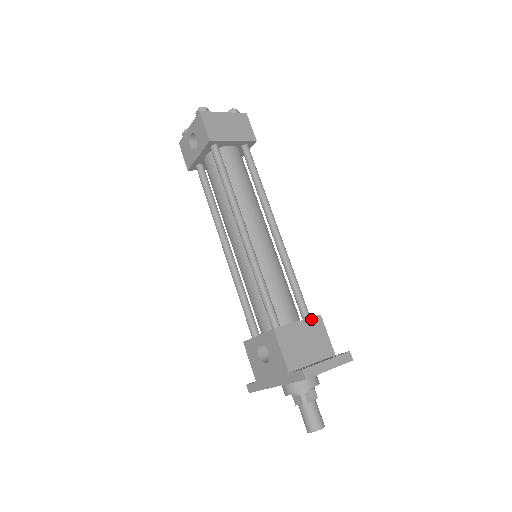
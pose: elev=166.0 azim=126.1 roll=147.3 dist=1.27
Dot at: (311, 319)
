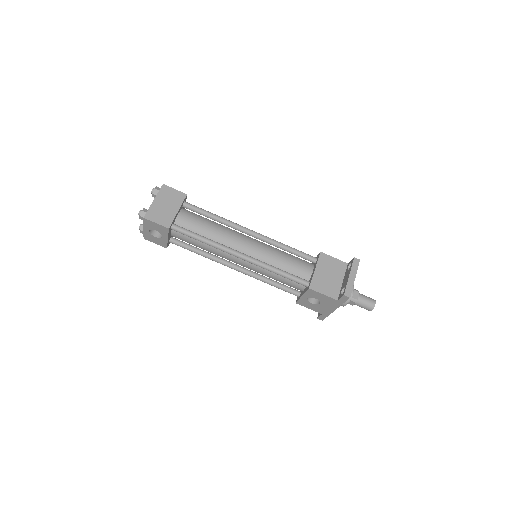
Dot at: (319, 260)
